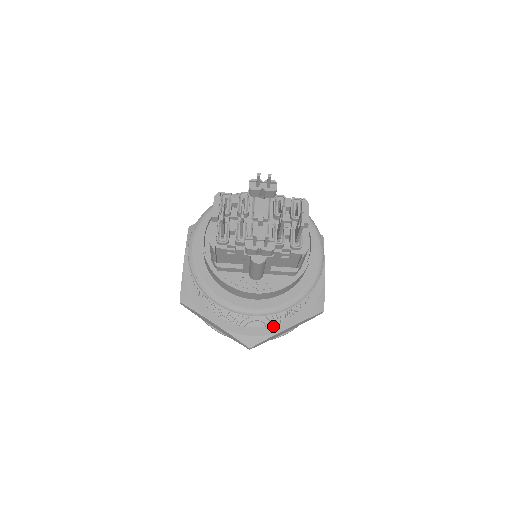
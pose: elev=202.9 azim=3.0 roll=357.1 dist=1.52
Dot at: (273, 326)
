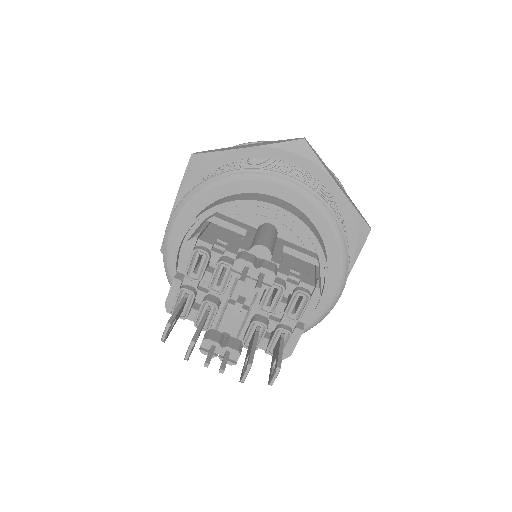
Dot at: occluded
